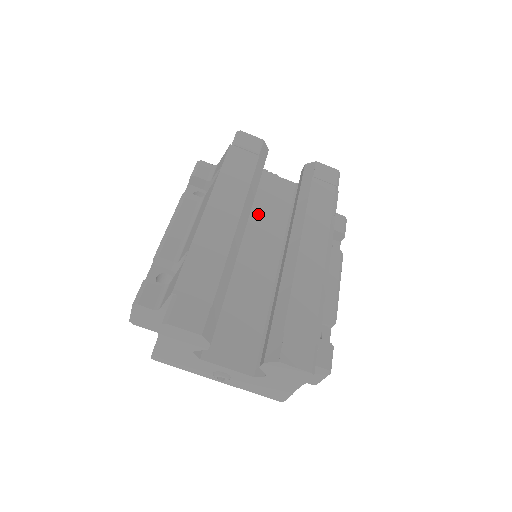
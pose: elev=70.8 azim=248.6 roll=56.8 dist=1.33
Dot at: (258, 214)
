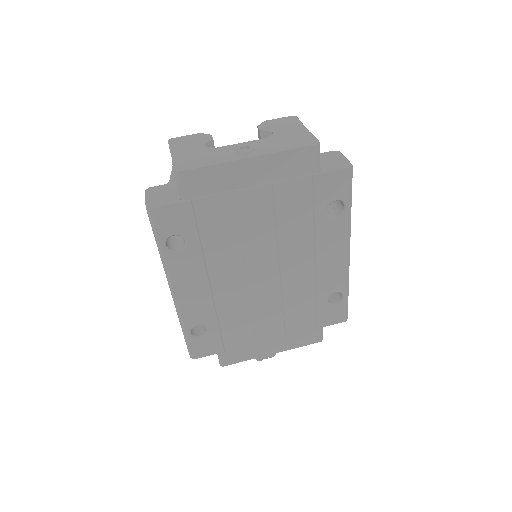
Dot at: occluded
